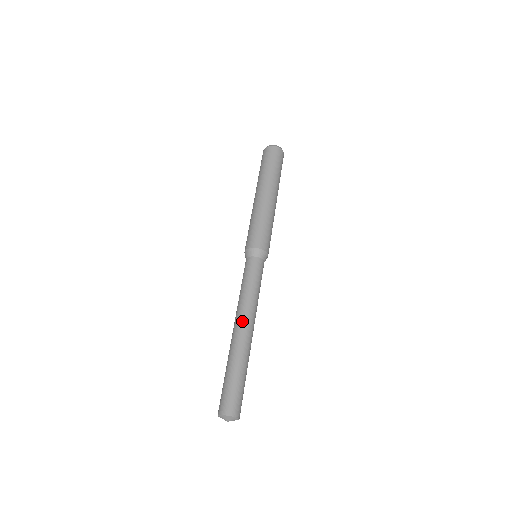
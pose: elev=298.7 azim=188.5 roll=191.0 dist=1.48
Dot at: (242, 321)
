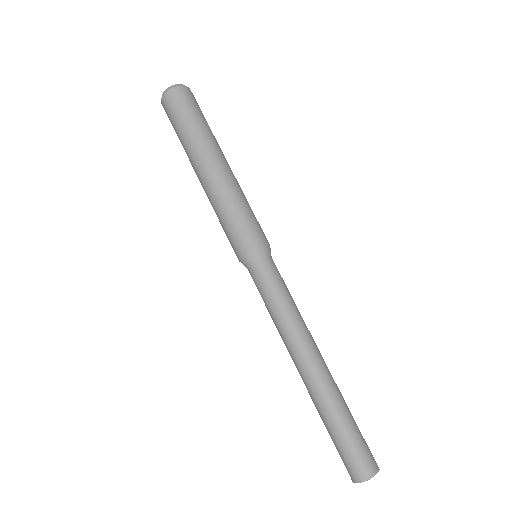
Dot at: (303, 356)
